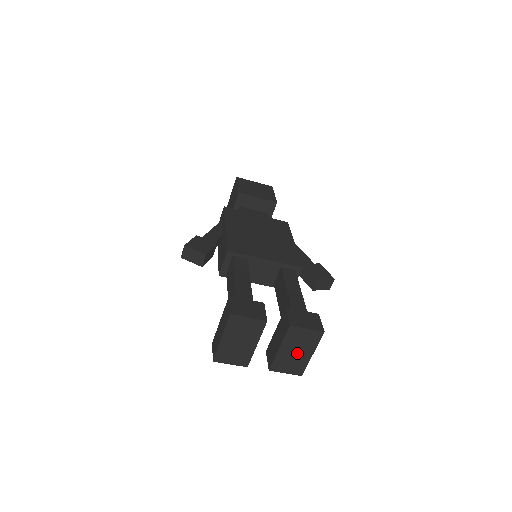
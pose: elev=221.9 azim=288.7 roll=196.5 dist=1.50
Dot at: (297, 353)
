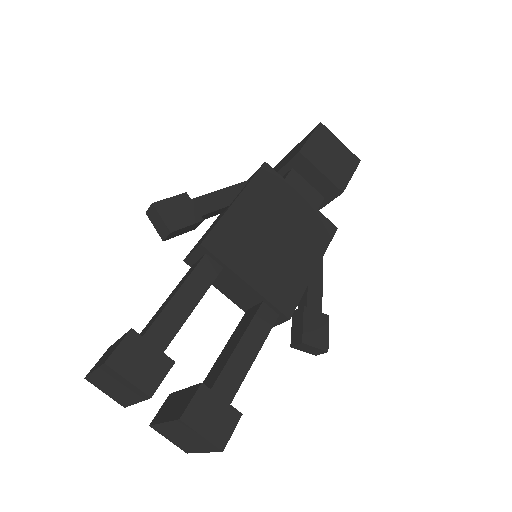
Dot at: (185, 439)
